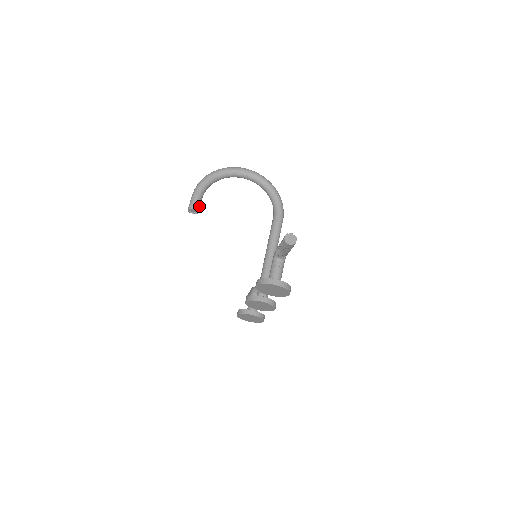
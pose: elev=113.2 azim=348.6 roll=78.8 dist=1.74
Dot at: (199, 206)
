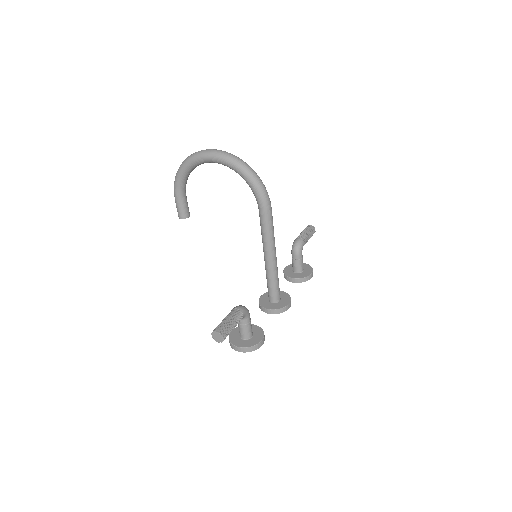
Dot at: (186, 211)
